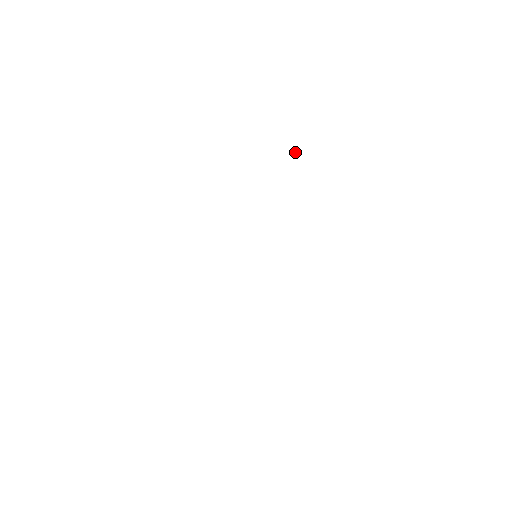
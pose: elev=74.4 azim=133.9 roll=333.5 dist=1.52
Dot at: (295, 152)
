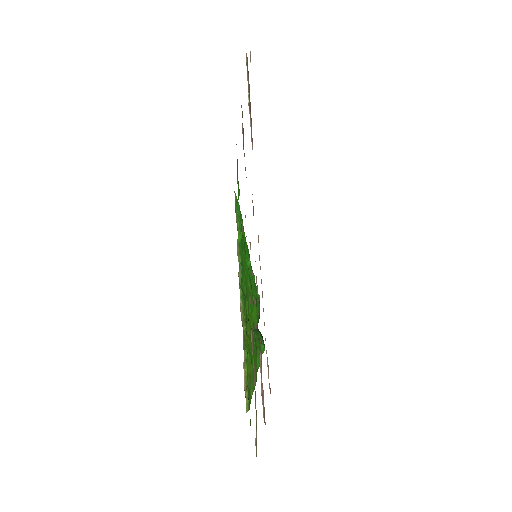
Dot at: (248, 96)
